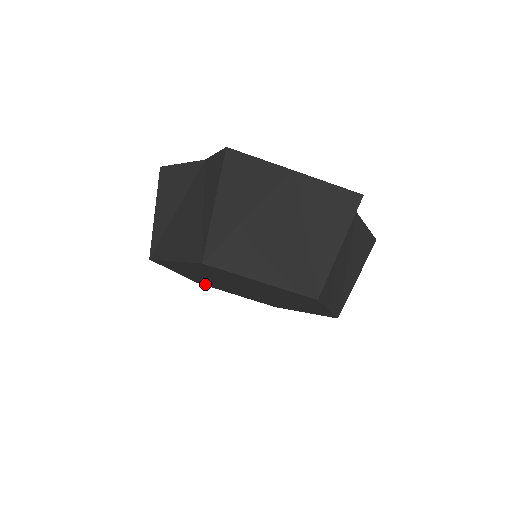
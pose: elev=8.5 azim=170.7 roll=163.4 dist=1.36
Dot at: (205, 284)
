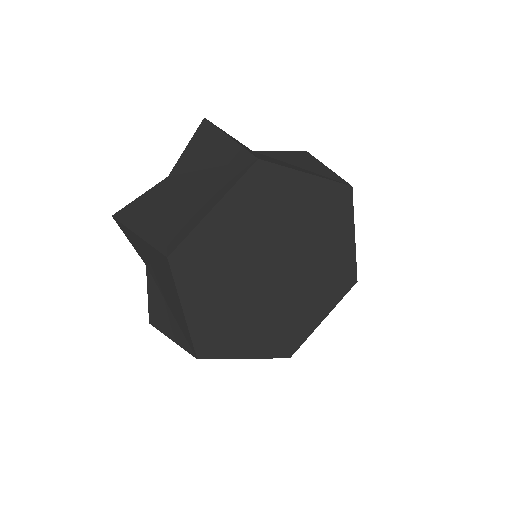
Dot at: (291, 344)
